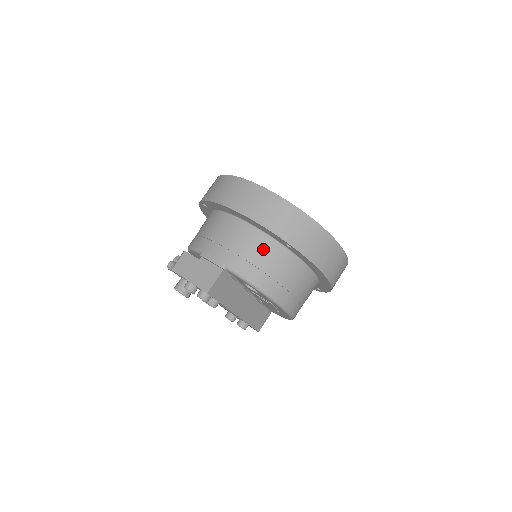
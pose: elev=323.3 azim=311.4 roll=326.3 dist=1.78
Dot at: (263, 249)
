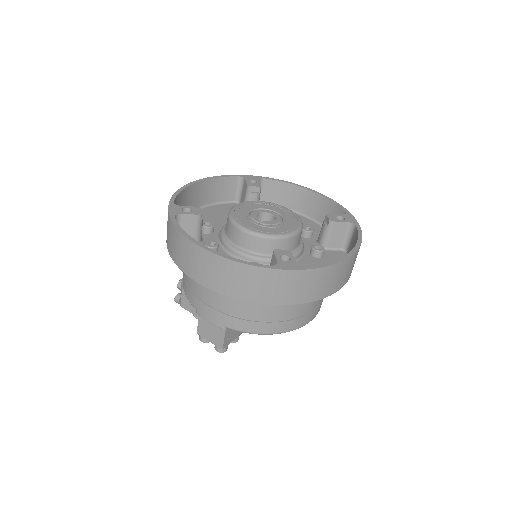
Dot at: (255, 304)
